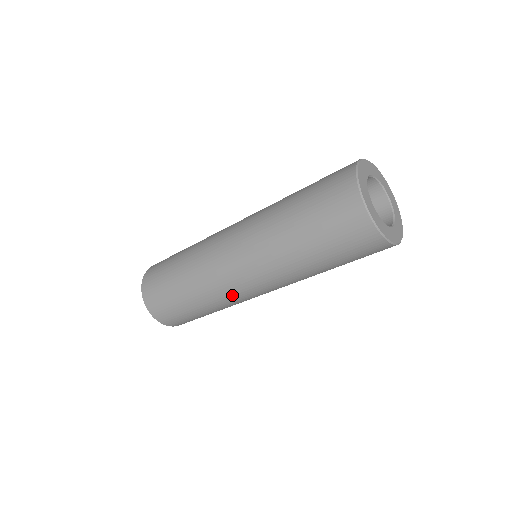
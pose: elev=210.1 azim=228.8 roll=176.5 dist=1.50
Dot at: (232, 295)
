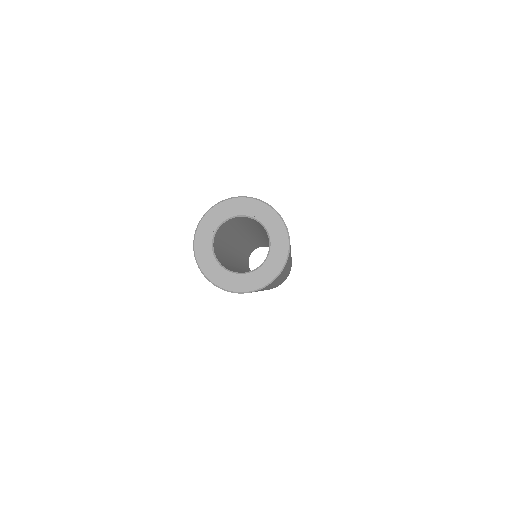
Dot at: occluded
